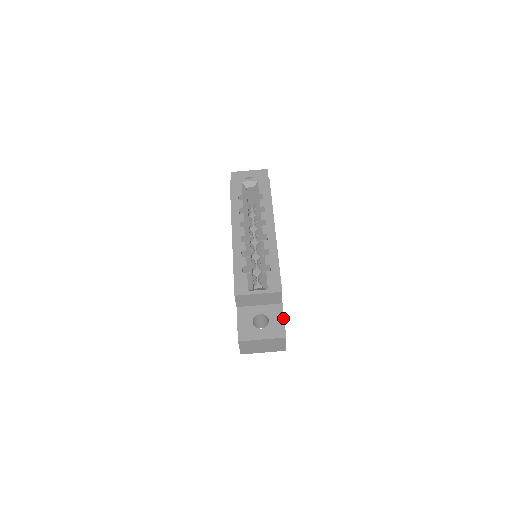
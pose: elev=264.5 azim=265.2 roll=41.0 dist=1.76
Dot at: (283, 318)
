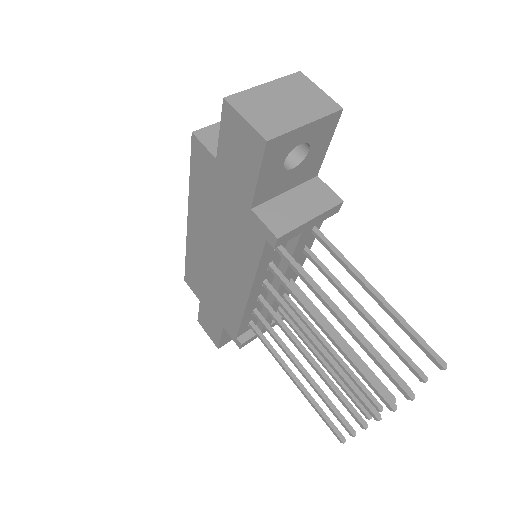
Dot at: occluded
